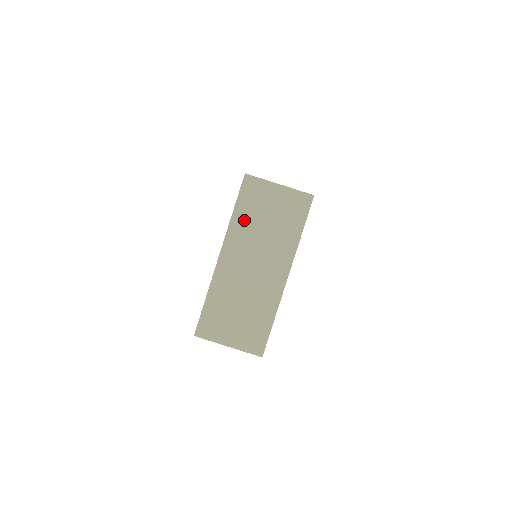
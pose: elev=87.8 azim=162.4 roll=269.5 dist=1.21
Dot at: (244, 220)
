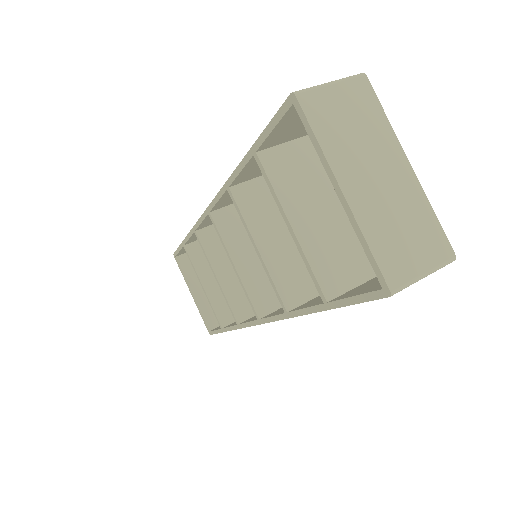
Dot at: (332, 138)
